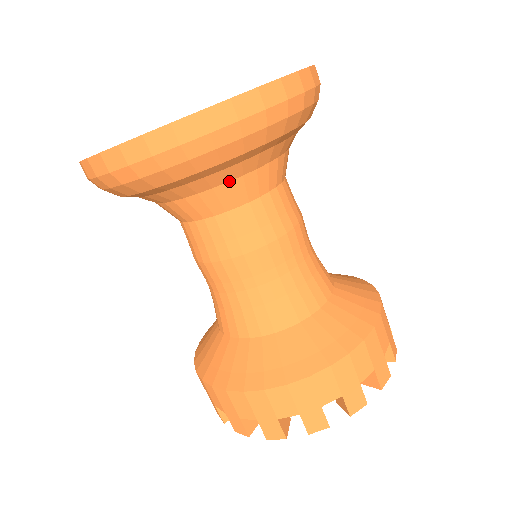
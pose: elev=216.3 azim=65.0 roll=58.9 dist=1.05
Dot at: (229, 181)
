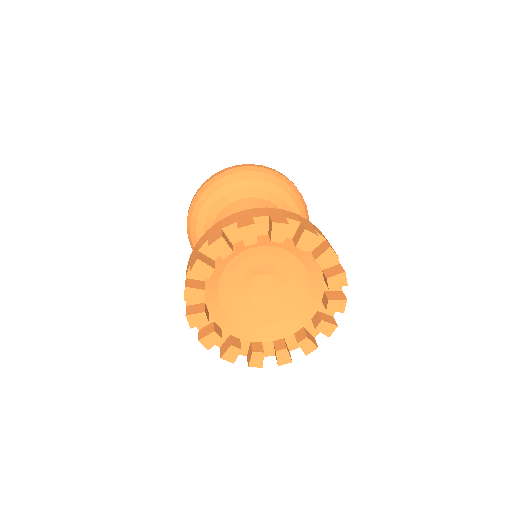
Dot at: (245, 198)
